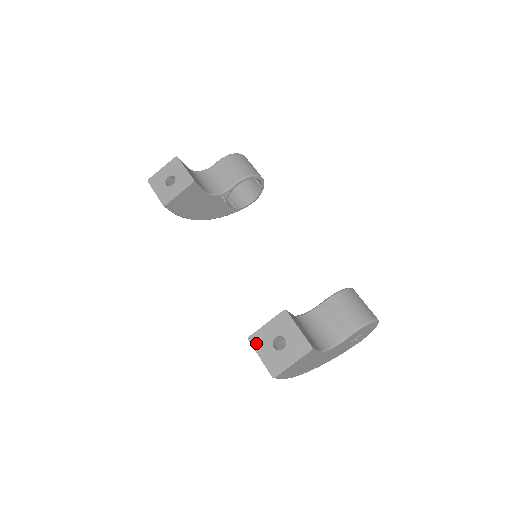
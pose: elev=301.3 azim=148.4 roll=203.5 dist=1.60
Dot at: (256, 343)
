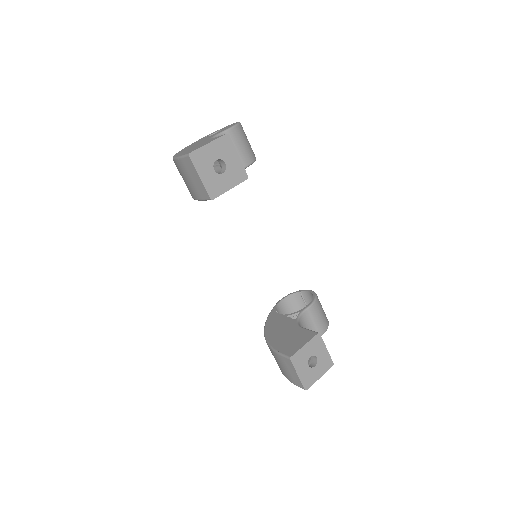
Dot at: (296, 362)
